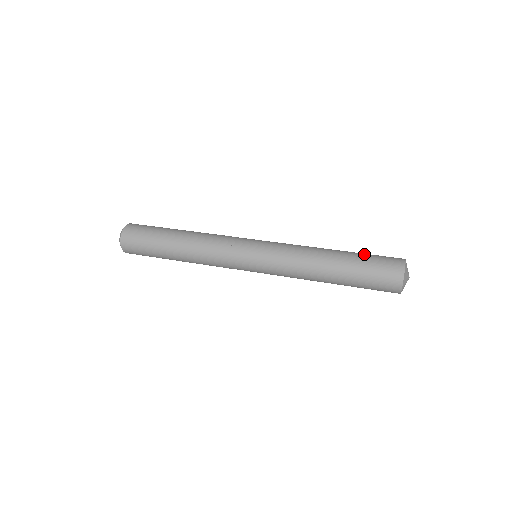
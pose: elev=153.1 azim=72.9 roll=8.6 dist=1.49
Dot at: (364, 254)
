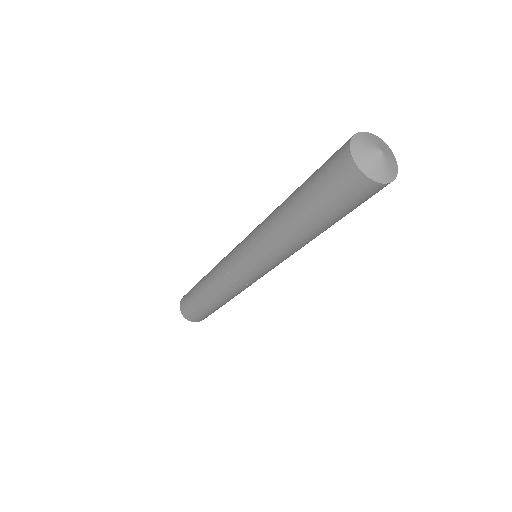
Dot at: (316, 170)
